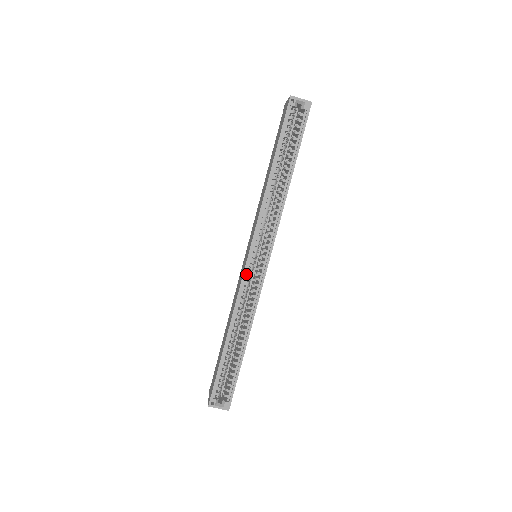
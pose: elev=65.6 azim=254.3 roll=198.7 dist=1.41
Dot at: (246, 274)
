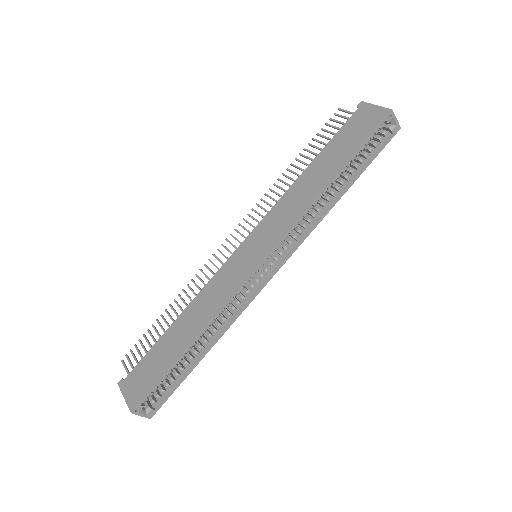
Dot at: (247, 279)
